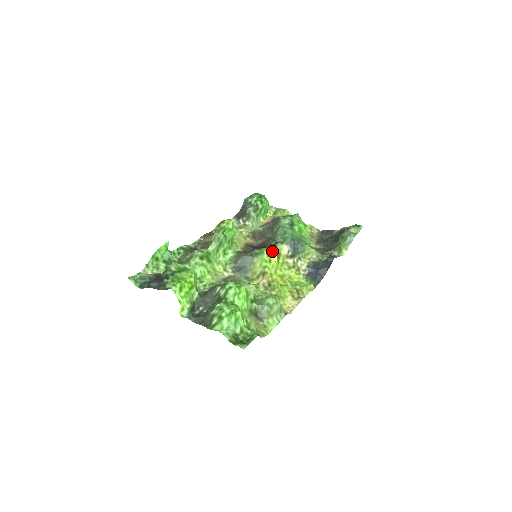
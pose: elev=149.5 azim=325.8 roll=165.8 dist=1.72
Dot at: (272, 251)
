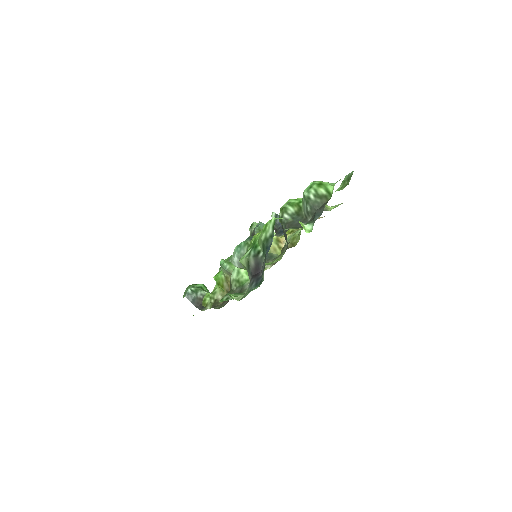
Dot at: occluded
